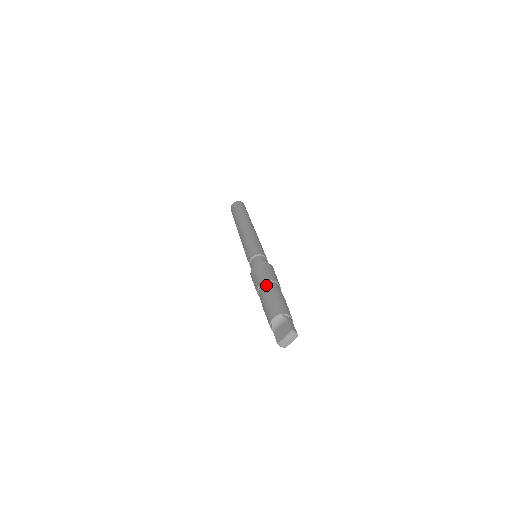
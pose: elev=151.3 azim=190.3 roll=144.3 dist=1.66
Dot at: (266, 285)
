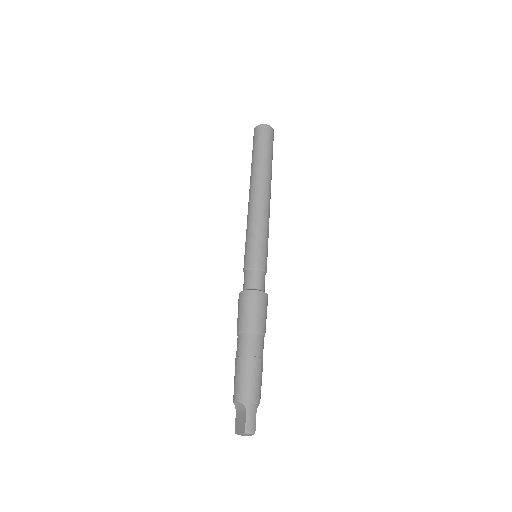
Dot at: (242, 338)
